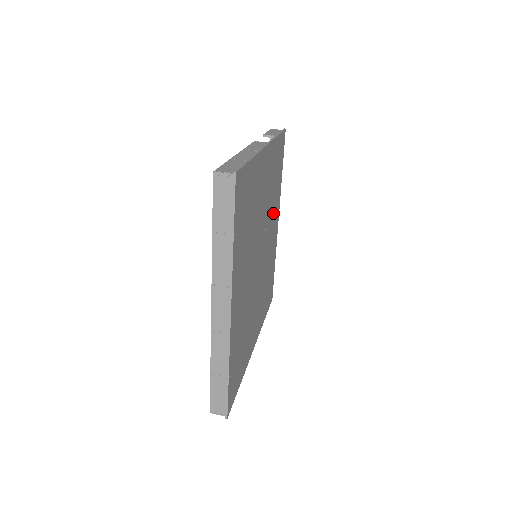
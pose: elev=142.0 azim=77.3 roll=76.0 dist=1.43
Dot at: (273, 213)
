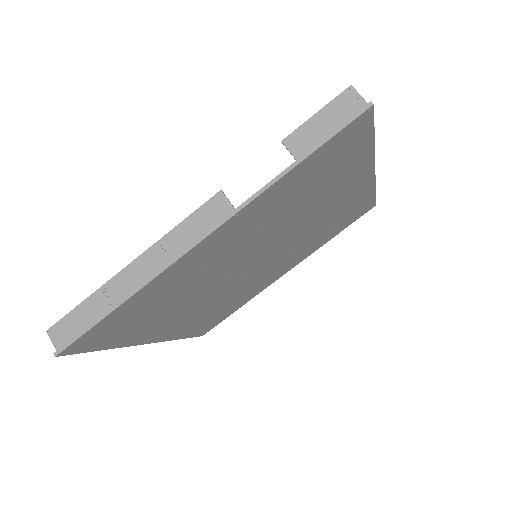
Dot at: (323, 199)
